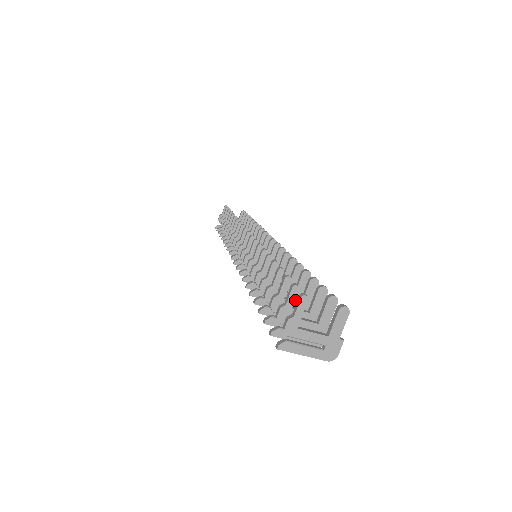
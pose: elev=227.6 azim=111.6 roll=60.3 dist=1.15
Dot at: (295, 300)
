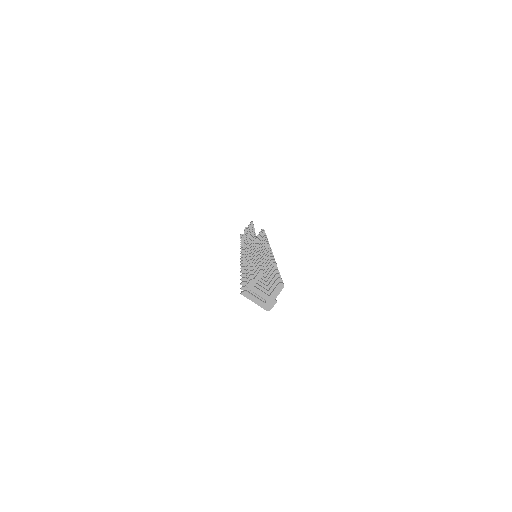
Dot at: occluded
